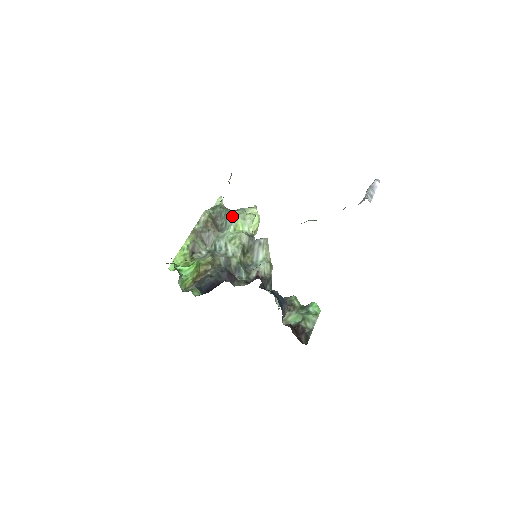
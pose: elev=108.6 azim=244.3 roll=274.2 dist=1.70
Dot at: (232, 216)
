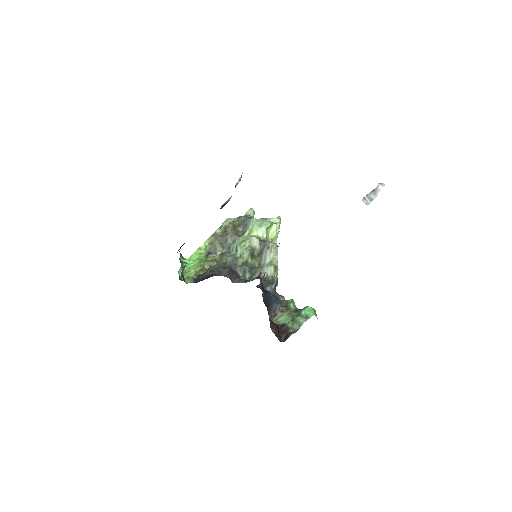
Dot at: (250, 223)
